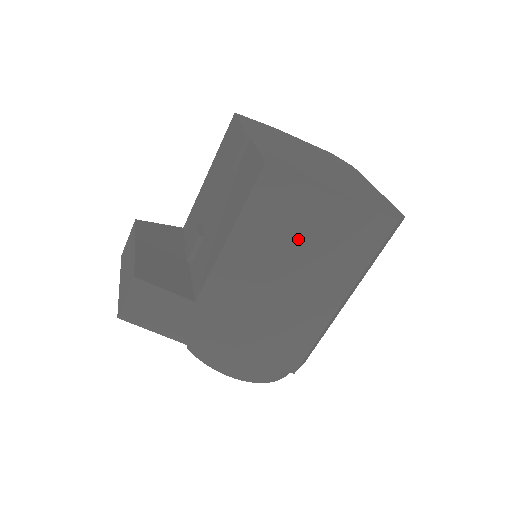
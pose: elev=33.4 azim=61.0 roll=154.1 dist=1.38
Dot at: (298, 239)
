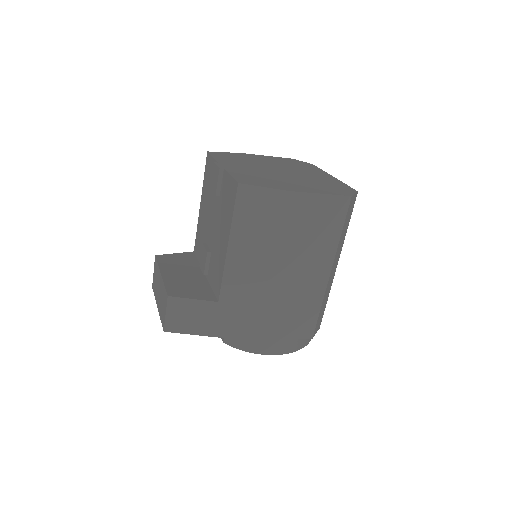
Dot at: (280, 232)
